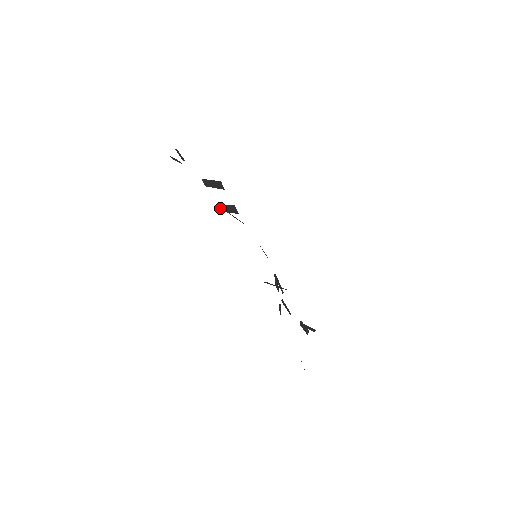
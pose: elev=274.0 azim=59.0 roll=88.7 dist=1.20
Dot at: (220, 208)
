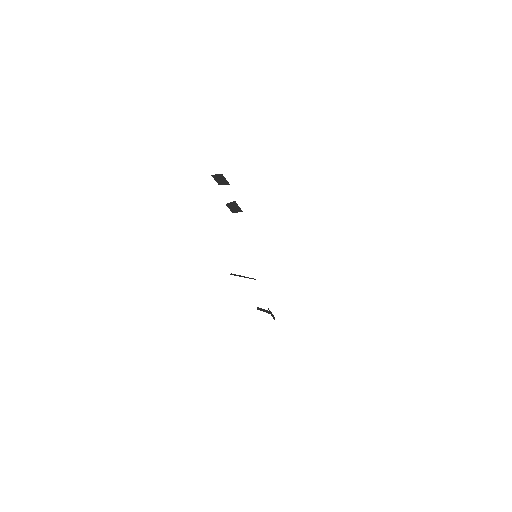
Dot at: (230, 209)
